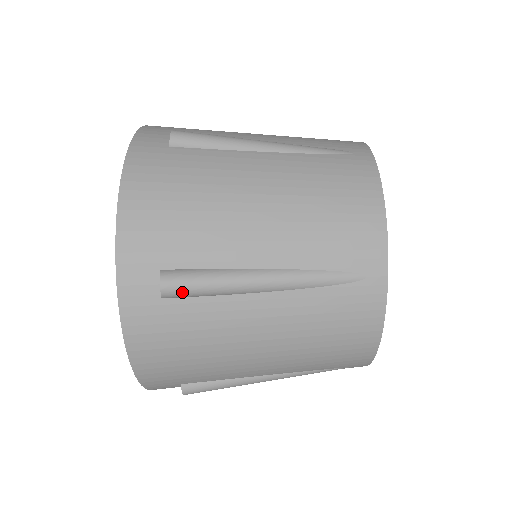
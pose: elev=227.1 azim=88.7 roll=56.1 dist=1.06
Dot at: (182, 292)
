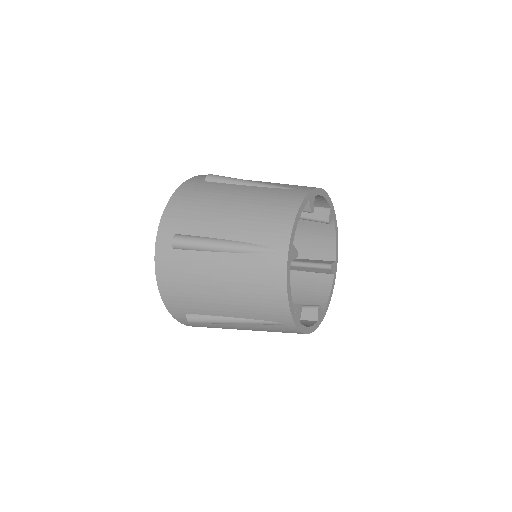
Dot at: occluded
